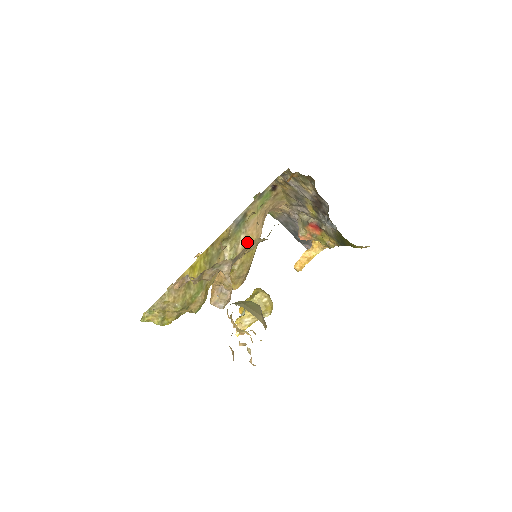
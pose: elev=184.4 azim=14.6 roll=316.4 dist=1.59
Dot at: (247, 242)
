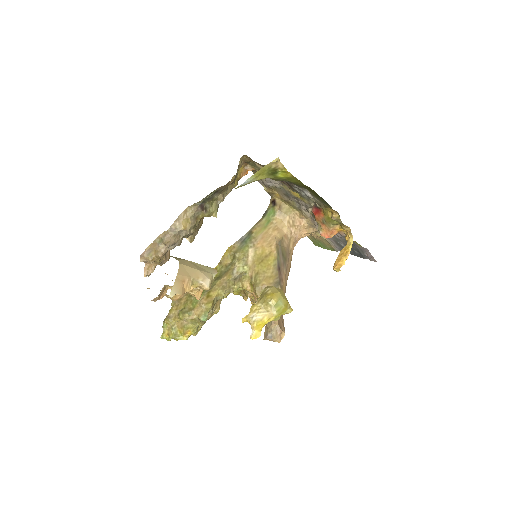
Dot at: (258, 254)
